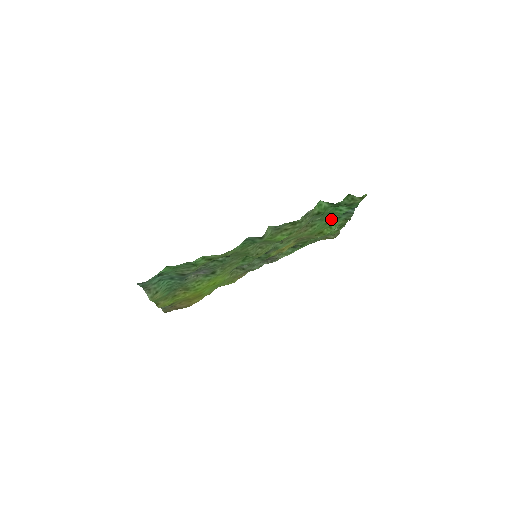
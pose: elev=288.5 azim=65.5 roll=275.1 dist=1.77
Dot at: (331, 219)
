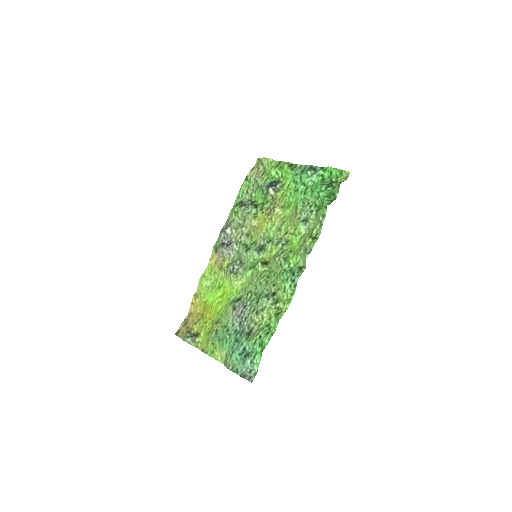
Dot at: (300, 187)
